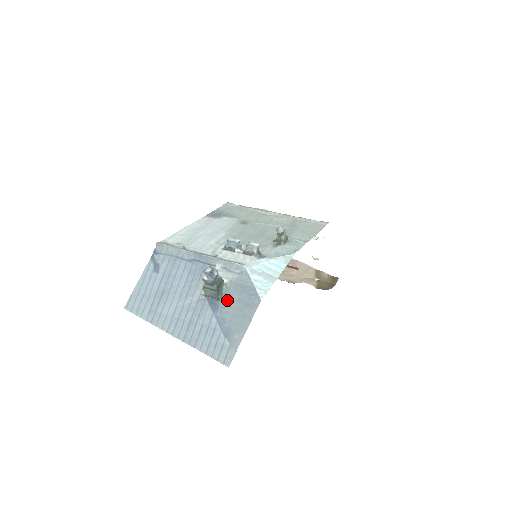
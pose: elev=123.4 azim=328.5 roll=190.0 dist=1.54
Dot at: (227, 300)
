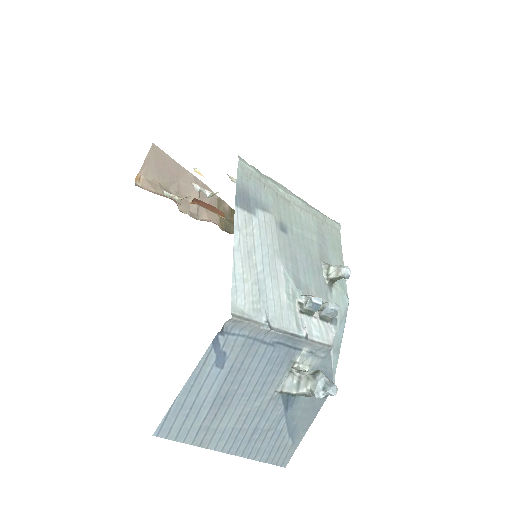
Dot at: occluded
